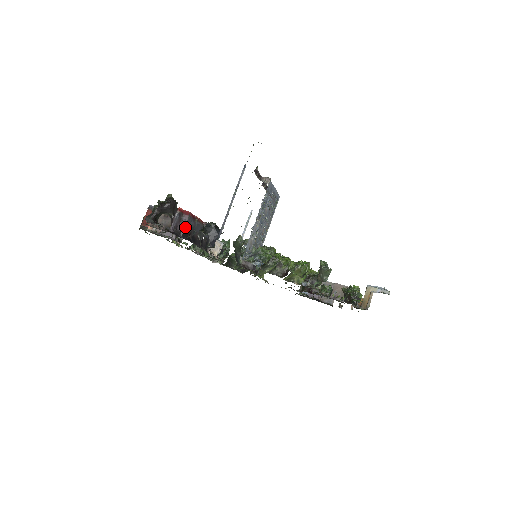
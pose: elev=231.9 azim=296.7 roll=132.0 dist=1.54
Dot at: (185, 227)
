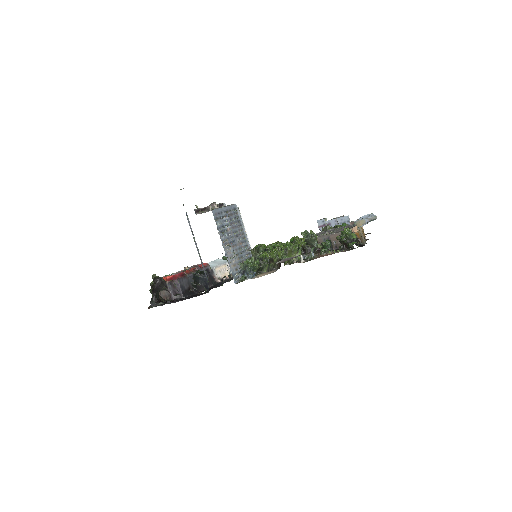
Dot at: (181, 289)
